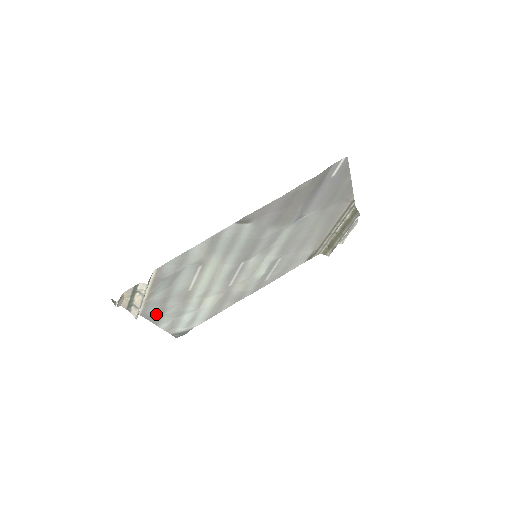
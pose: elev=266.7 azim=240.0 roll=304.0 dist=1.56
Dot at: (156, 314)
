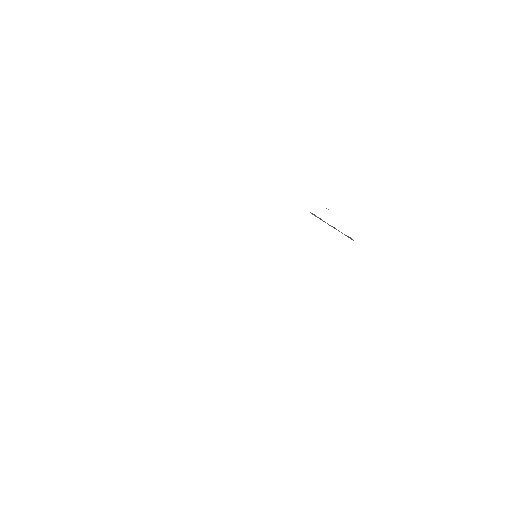
Dot at: occluded
